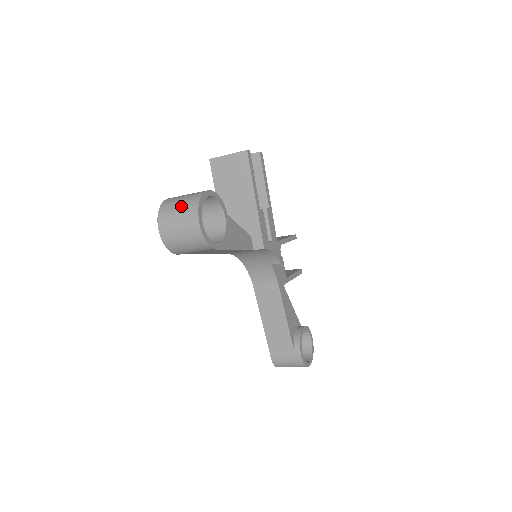
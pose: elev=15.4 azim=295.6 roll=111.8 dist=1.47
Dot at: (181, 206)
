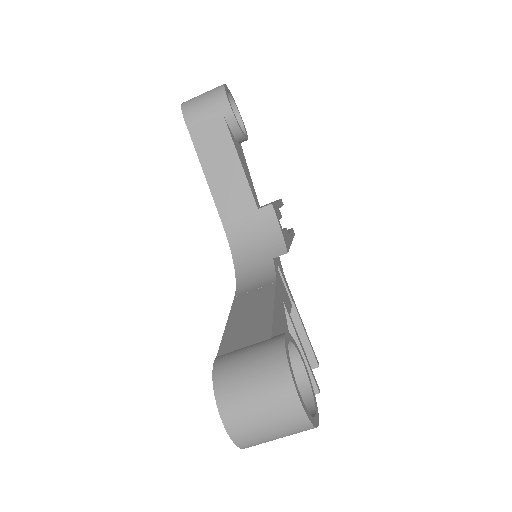
Dot at: occluded
